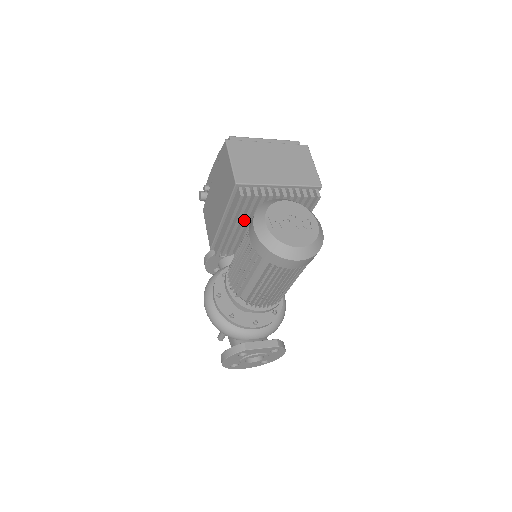
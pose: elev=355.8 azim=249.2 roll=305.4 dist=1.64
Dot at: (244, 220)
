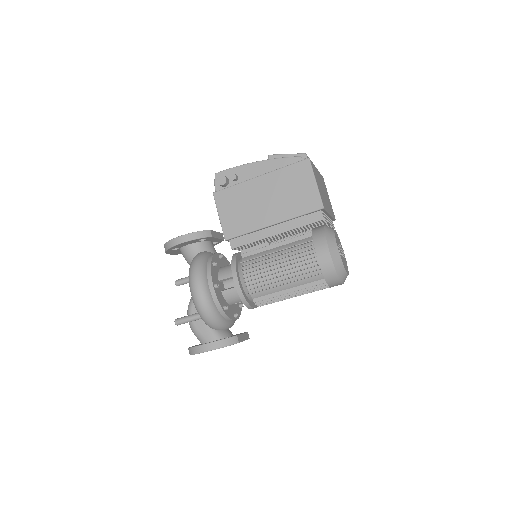
Dot at: (292, 232)
